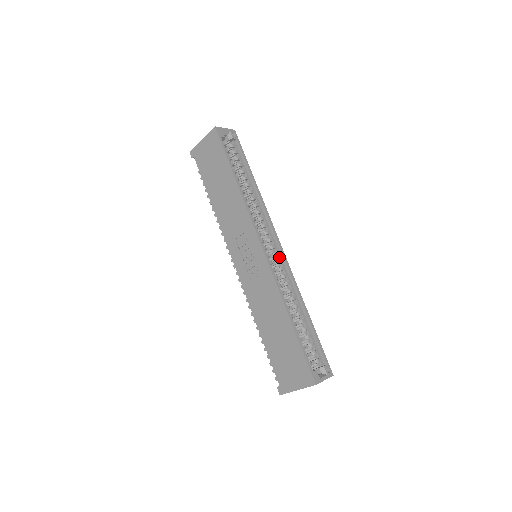
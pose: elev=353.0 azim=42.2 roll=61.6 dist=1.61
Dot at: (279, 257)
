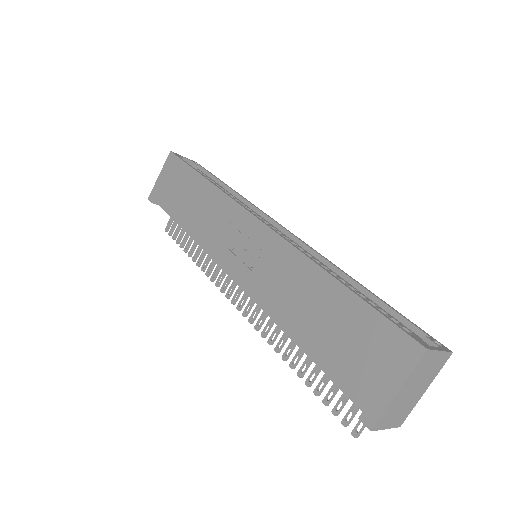
Dot at: (288, 239)
